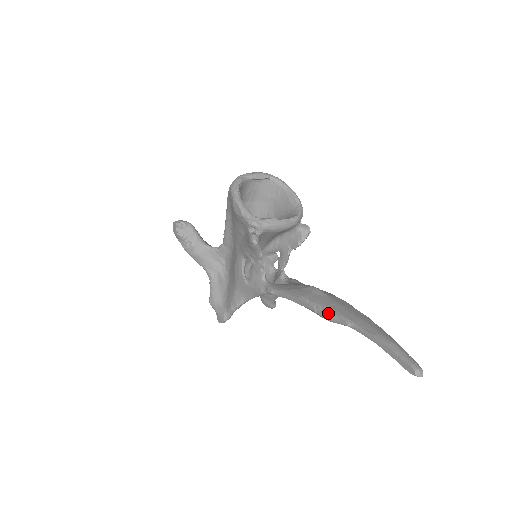
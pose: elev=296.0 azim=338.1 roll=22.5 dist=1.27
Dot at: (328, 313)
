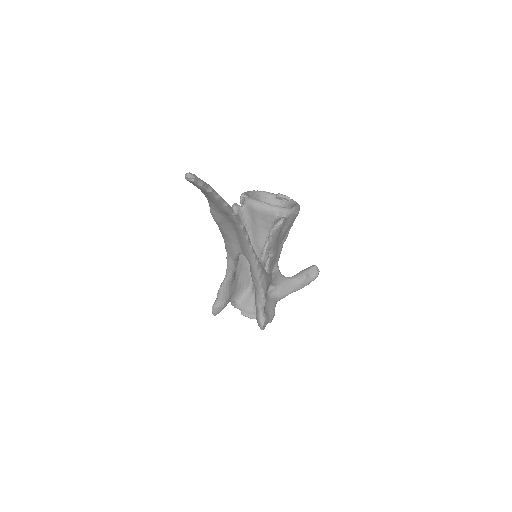
Dot at: occluded
